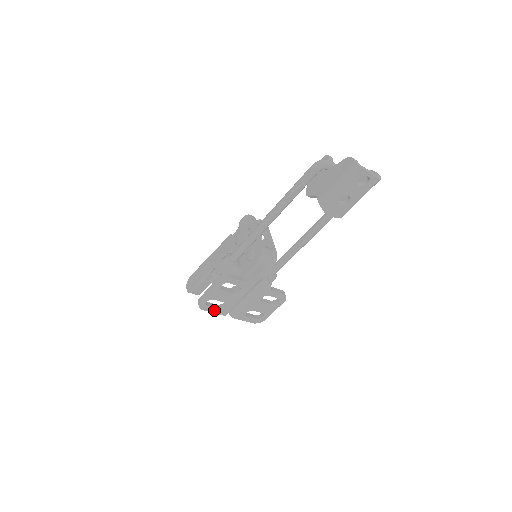
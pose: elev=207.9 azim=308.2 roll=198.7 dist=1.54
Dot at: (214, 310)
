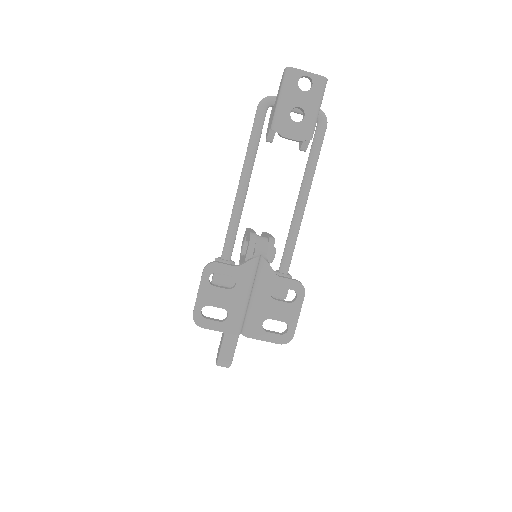
Dot at: (217, 326)
